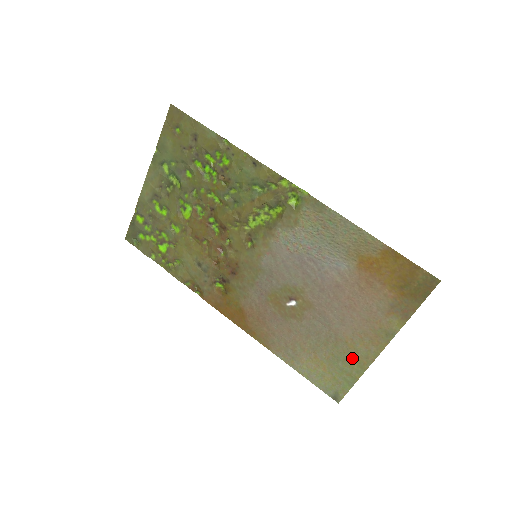
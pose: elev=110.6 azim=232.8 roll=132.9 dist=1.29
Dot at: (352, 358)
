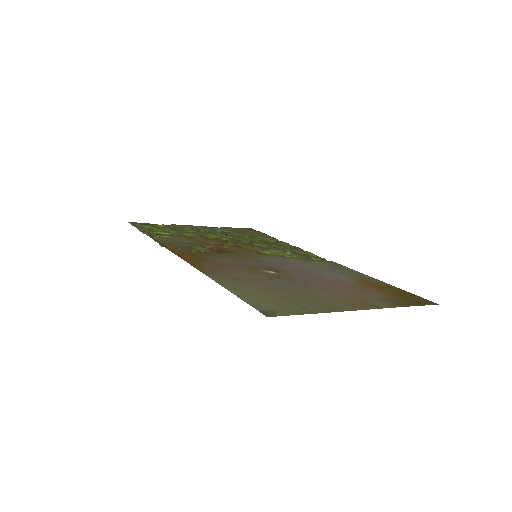
Dot at: (318, 303)
